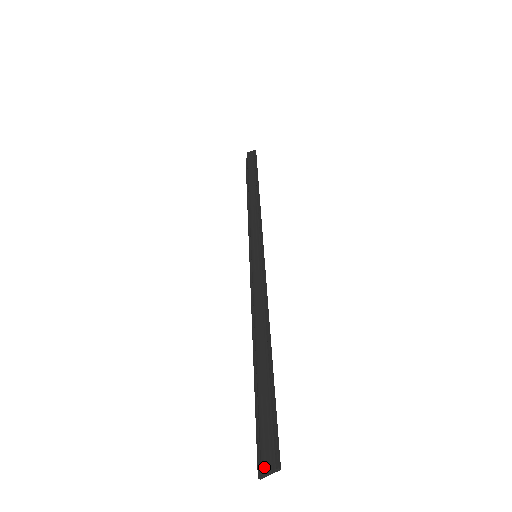
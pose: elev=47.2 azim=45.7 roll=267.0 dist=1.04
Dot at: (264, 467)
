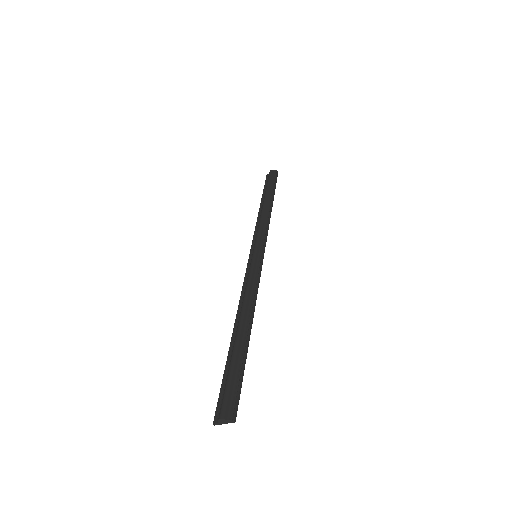
Dot at: (223, 416)
